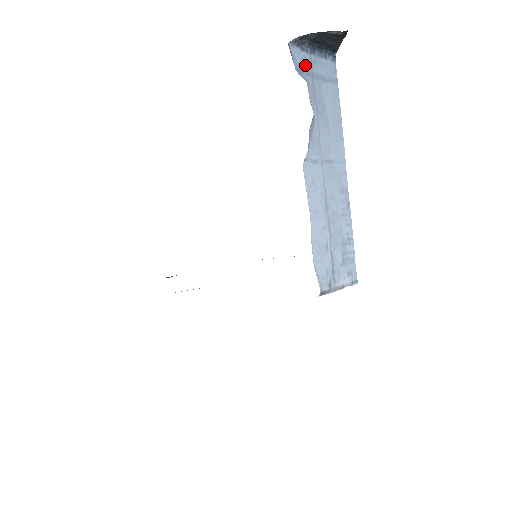
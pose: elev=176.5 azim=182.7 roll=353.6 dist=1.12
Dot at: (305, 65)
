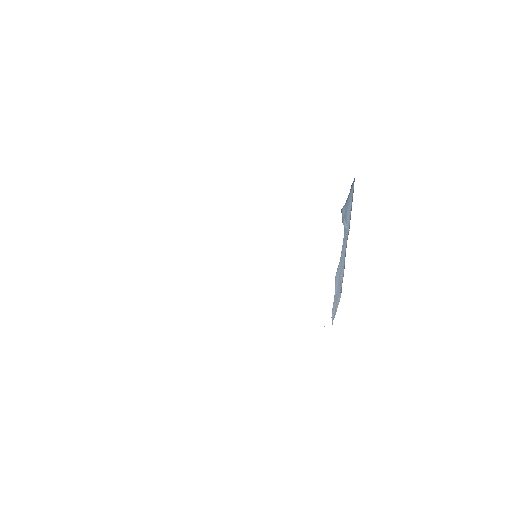
Dot at: (345, 210)
